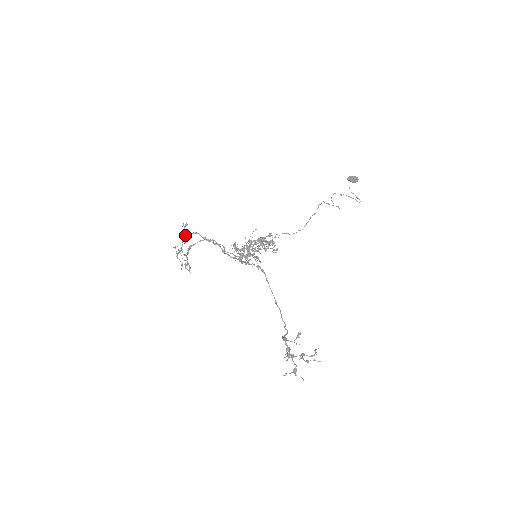
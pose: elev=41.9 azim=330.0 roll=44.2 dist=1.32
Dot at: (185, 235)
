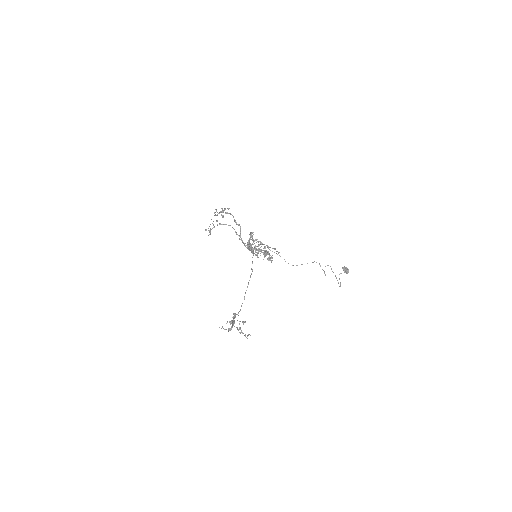
Dot at: occluded
